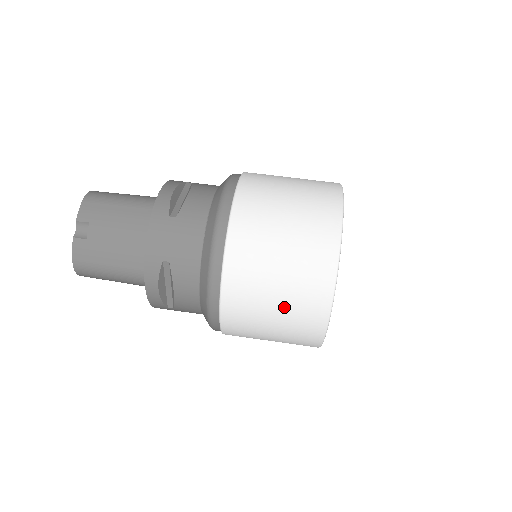
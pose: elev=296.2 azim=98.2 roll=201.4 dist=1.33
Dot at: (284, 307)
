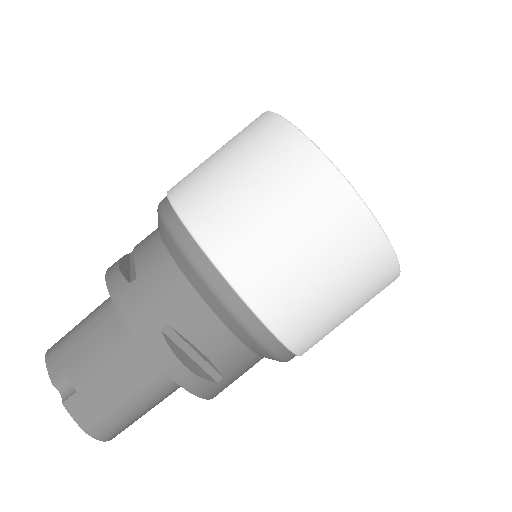
Dot at: (318, 249)
